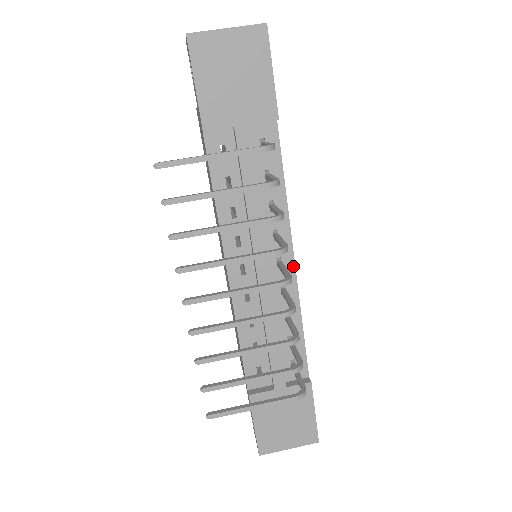
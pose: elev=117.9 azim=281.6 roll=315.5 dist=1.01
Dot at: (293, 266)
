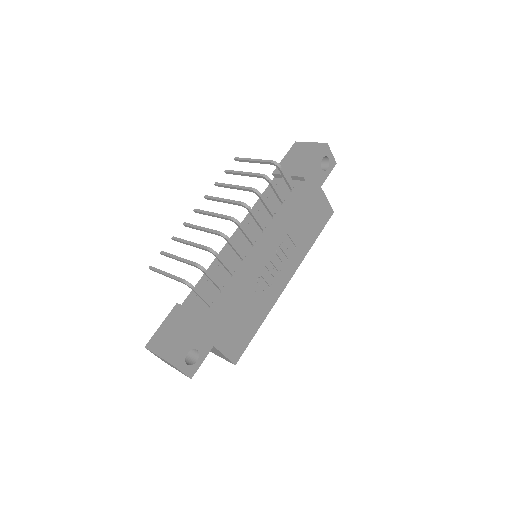
Dot at: (258, 249)
